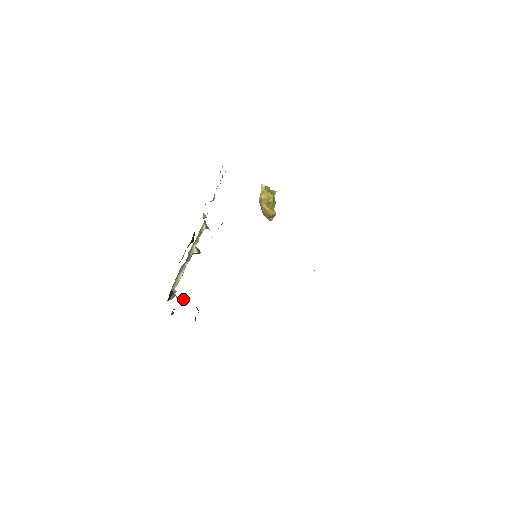
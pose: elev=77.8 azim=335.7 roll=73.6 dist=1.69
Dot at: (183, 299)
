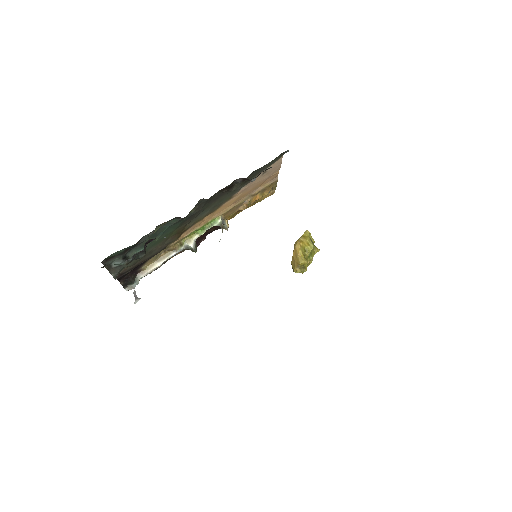
Dot at: (139, 299)
